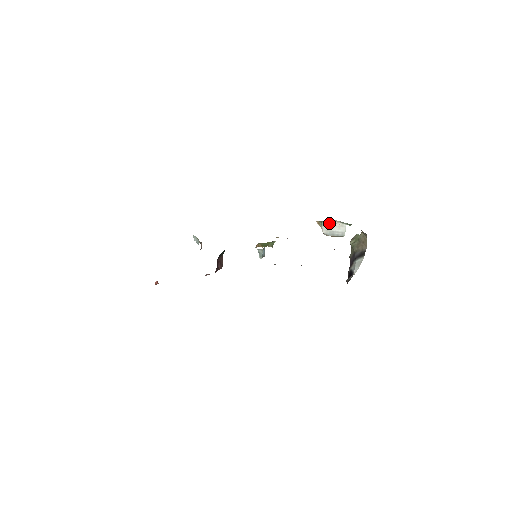
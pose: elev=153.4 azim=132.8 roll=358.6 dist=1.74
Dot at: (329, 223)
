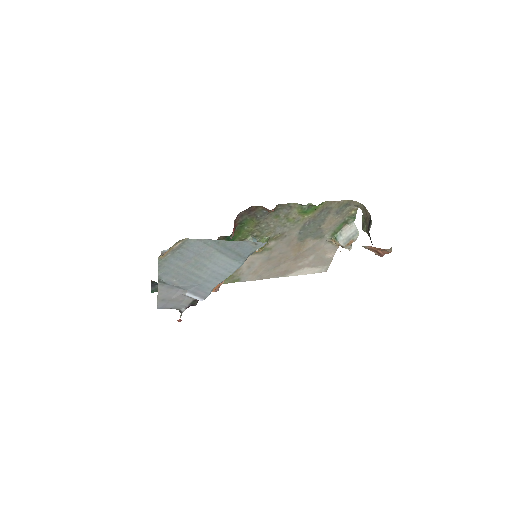
Dot at: (341, 233)
